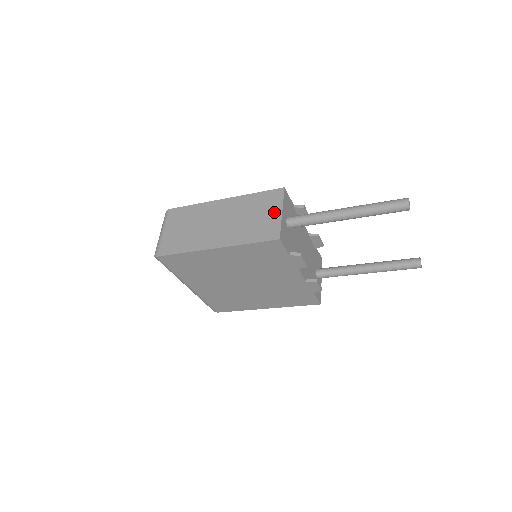
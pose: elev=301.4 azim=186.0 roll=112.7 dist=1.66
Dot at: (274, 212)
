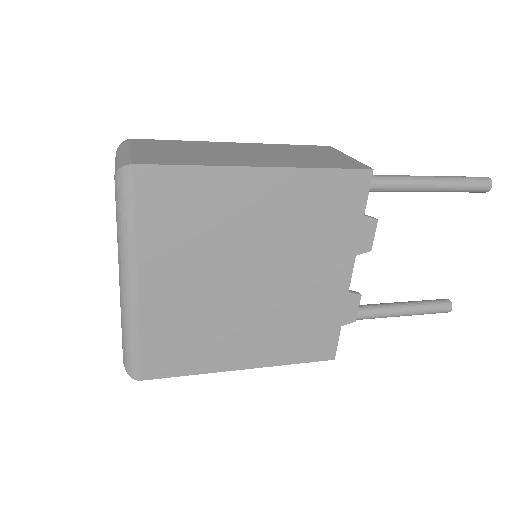
Dot at: (337, 155)
